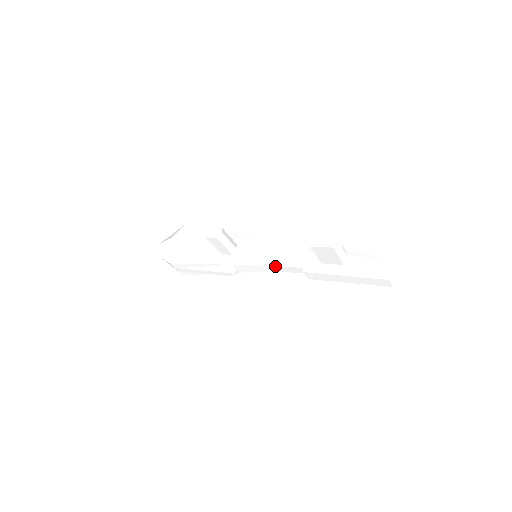
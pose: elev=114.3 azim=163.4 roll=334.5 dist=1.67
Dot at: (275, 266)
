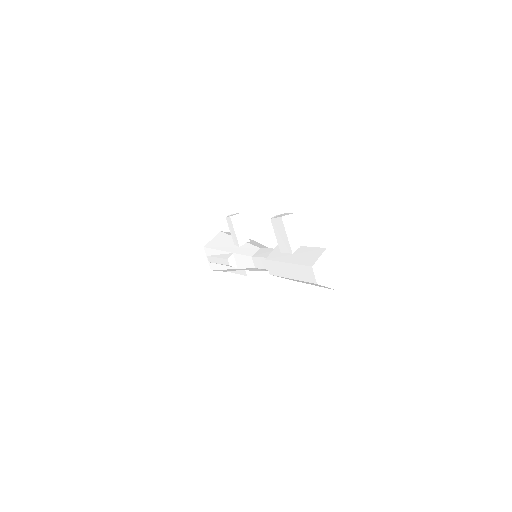
Dot at: (256, 257)
